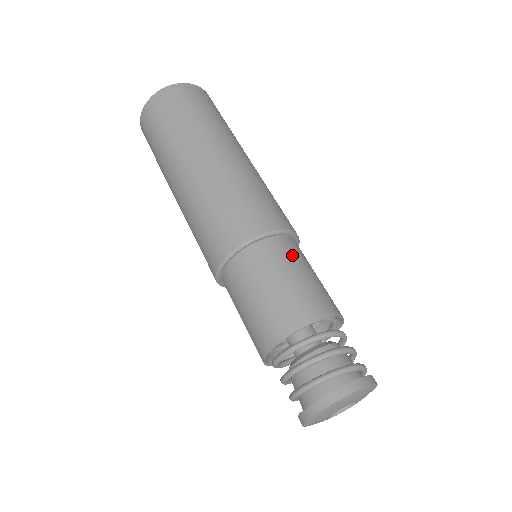
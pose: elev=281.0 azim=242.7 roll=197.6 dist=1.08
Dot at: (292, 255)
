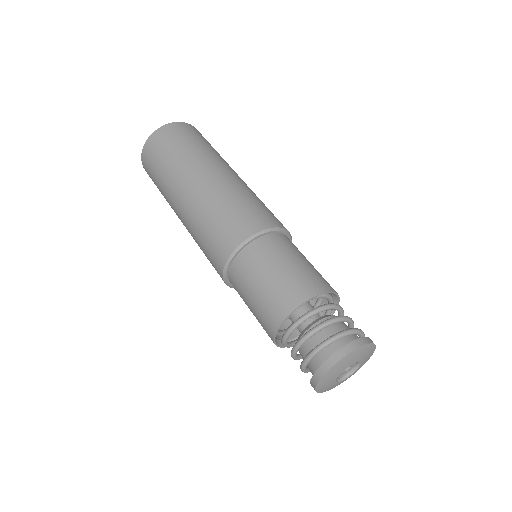
Dot at: (289, 247)
